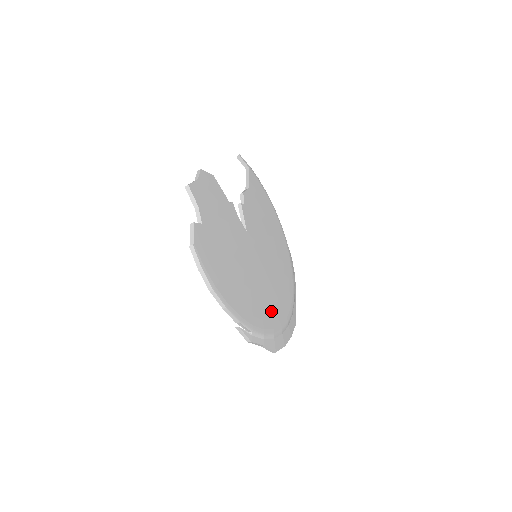
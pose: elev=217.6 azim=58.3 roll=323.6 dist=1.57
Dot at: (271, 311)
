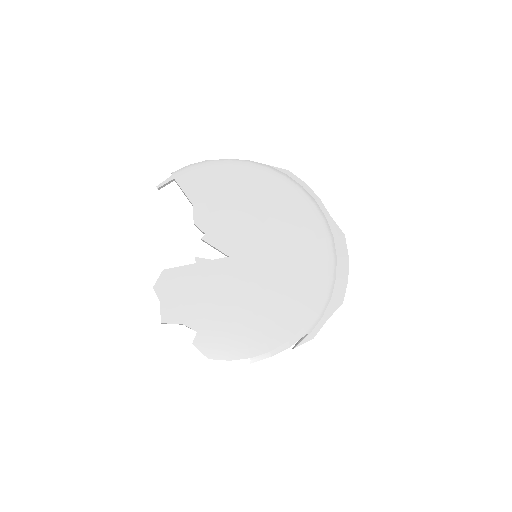
Dot at: (309, 282)
